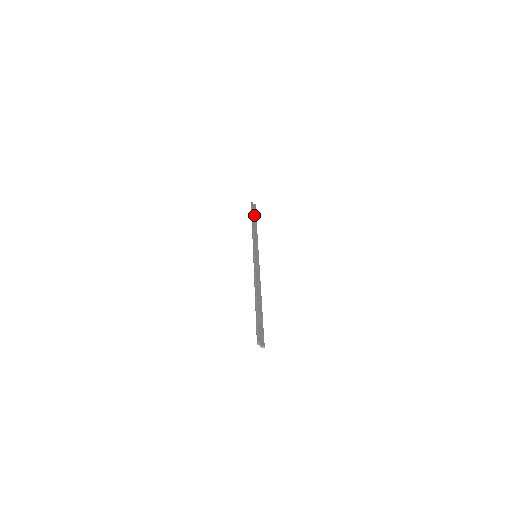
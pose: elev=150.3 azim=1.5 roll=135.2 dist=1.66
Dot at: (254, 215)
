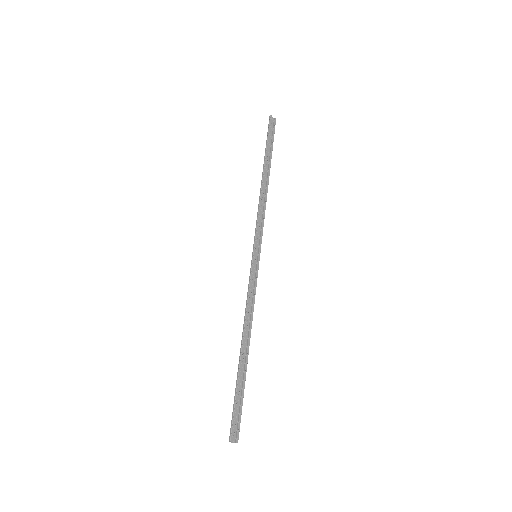
Dot at: (269, 149)
